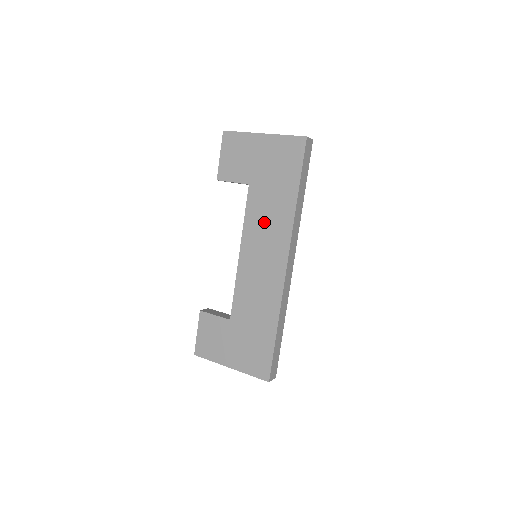
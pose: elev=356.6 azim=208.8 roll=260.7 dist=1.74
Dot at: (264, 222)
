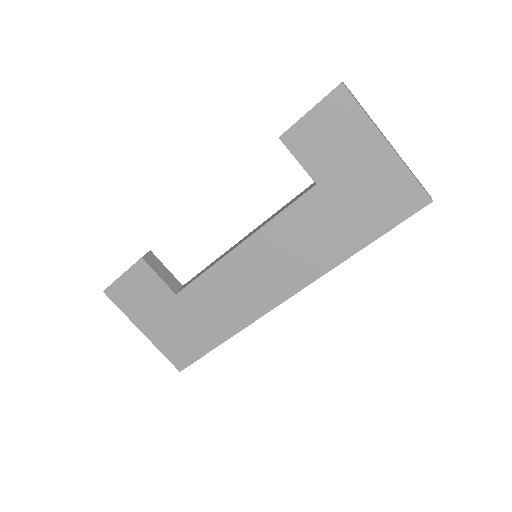
Dot at: (298, 240)
